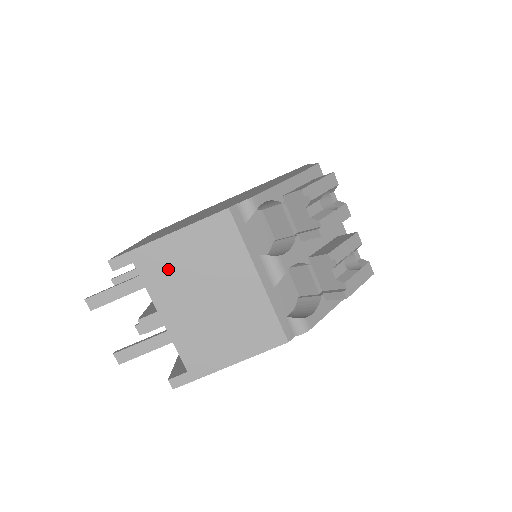
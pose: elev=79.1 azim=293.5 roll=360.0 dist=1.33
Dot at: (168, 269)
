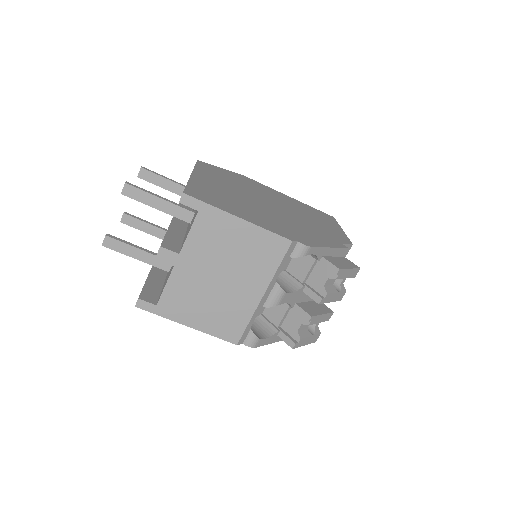
Dot at: (216, 237)
